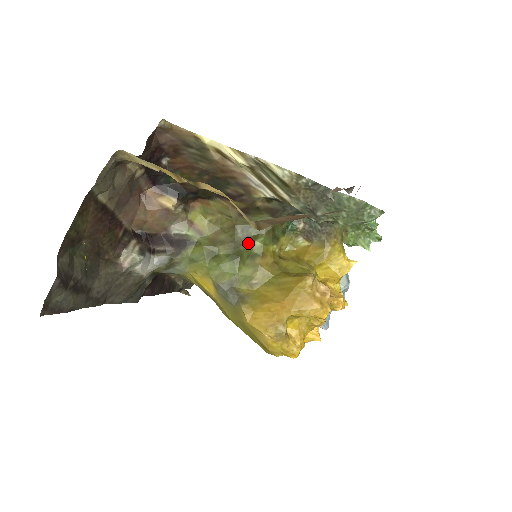
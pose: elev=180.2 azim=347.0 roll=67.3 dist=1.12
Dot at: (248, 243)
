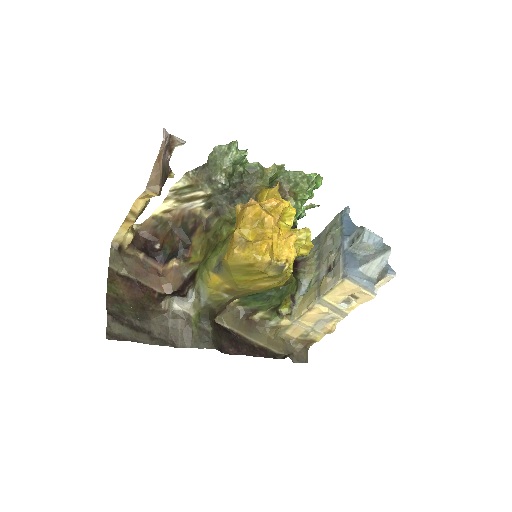
Dot at: (219, 239)
